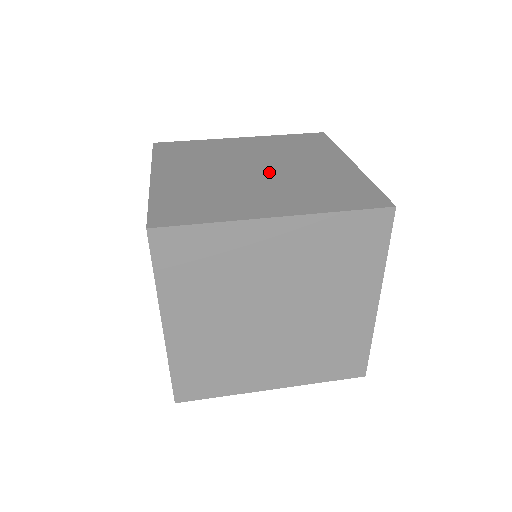
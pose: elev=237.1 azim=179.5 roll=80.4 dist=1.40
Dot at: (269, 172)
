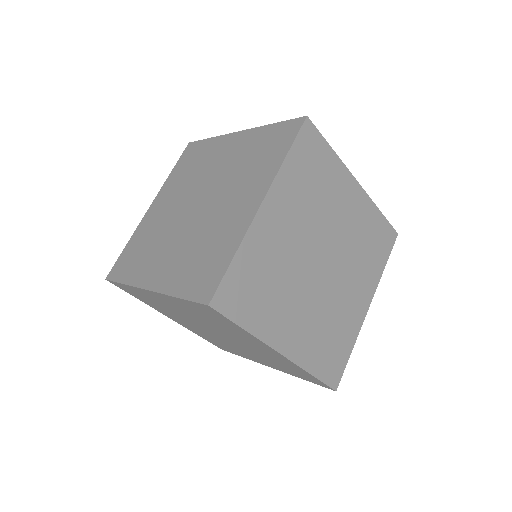
Dot at: occluded
